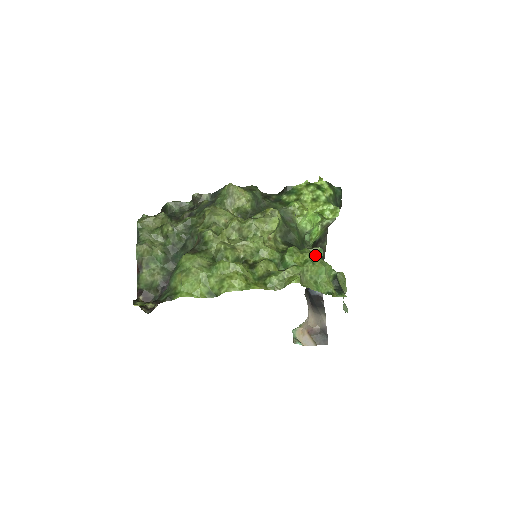
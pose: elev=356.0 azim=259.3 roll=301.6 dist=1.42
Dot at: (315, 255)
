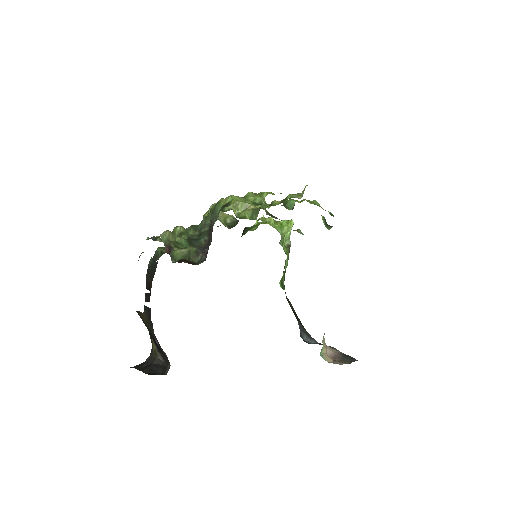
Dot at: occluded
